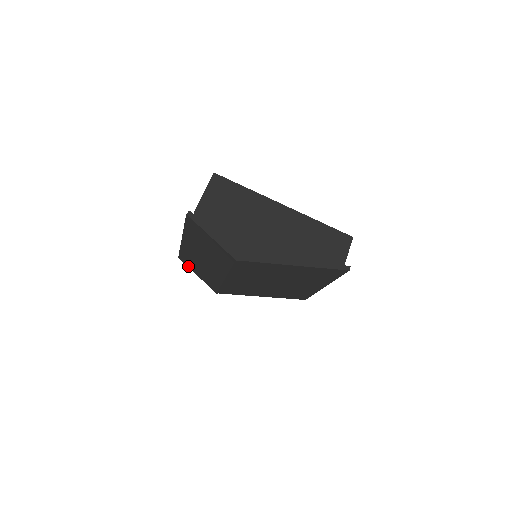
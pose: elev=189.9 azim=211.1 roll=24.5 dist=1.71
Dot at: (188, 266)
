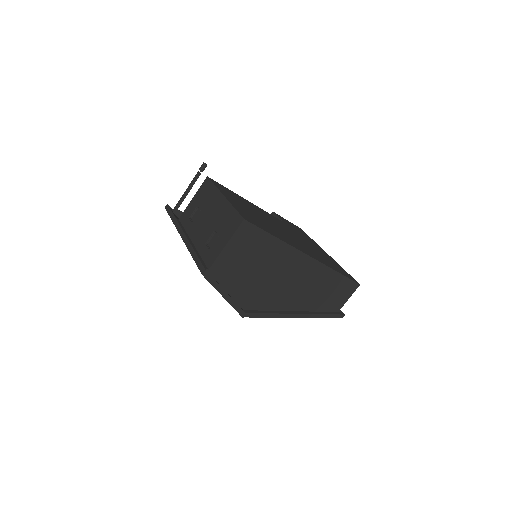
Dot at: occluded
